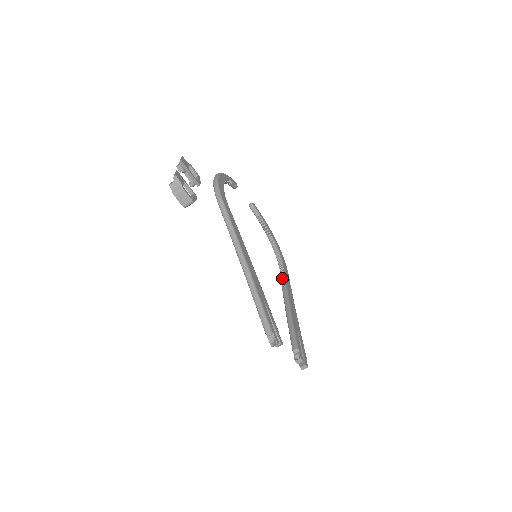
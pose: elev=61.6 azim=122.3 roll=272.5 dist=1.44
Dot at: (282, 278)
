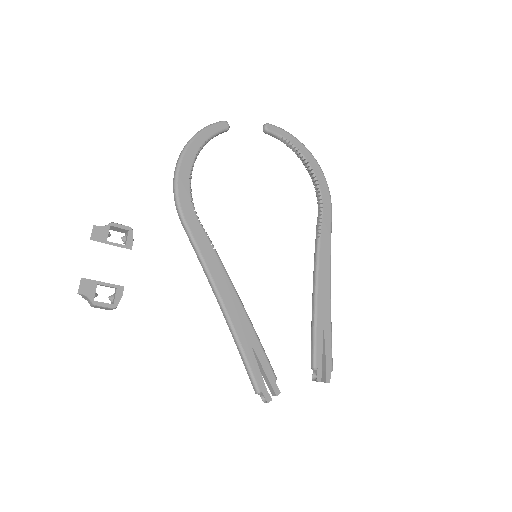
Dot at: (316, 236)
